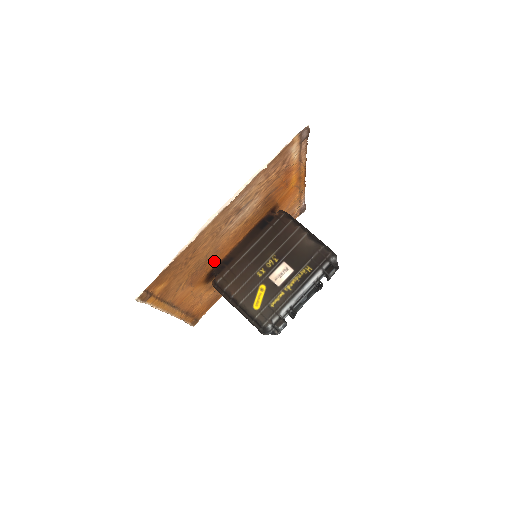
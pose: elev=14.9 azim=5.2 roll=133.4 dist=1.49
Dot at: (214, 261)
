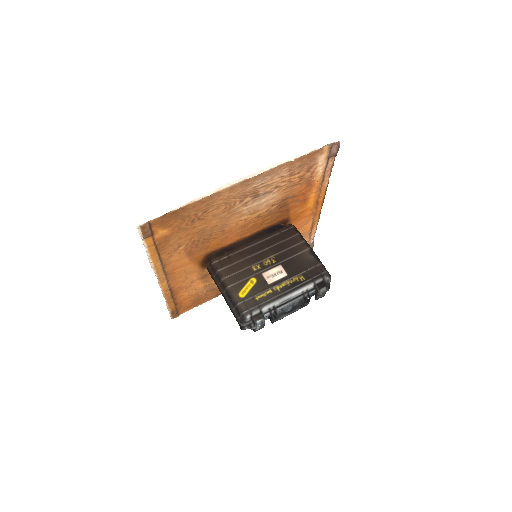
Dot at: (217, 243)
